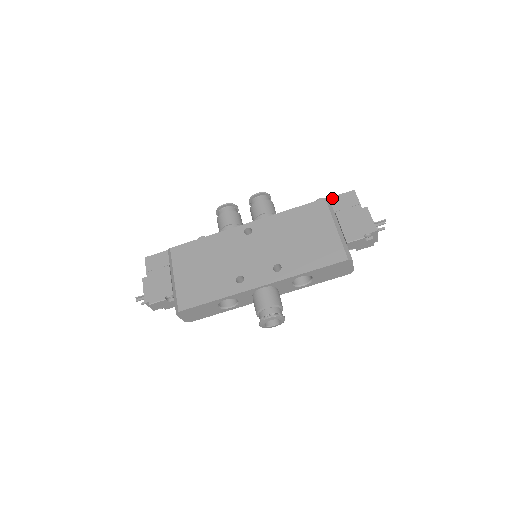
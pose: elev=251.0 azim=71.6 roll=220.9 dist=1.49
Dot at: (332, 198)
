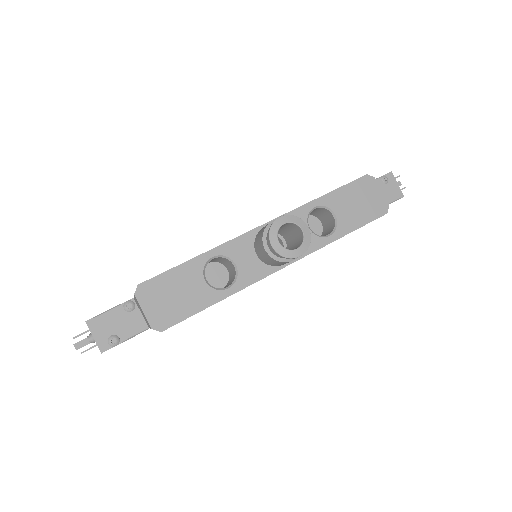
Dot at: occluded
